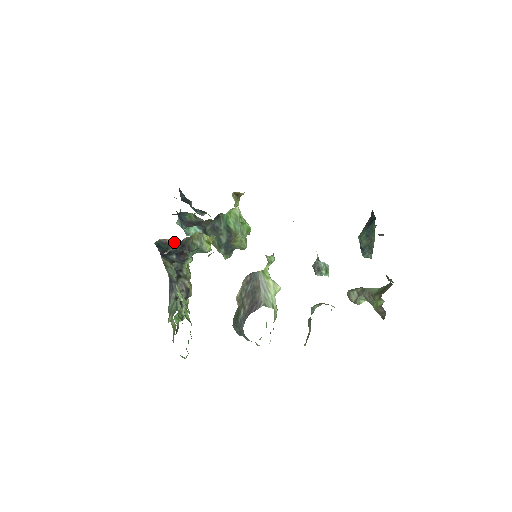
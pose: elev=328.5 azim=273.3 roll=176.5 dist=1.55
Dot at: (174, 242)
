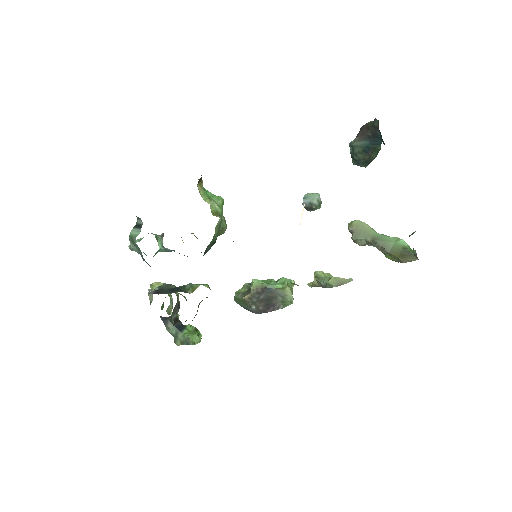
Dot at: occluded
